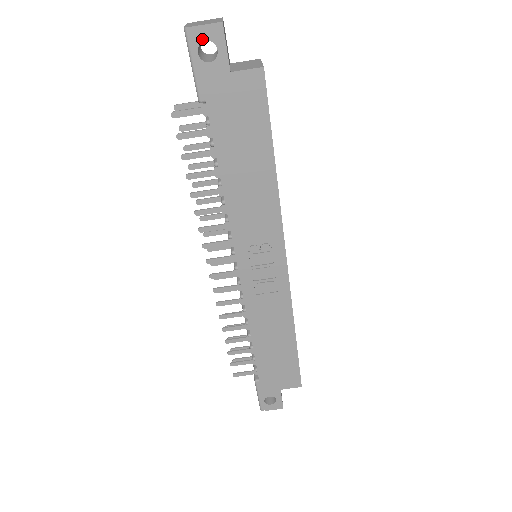
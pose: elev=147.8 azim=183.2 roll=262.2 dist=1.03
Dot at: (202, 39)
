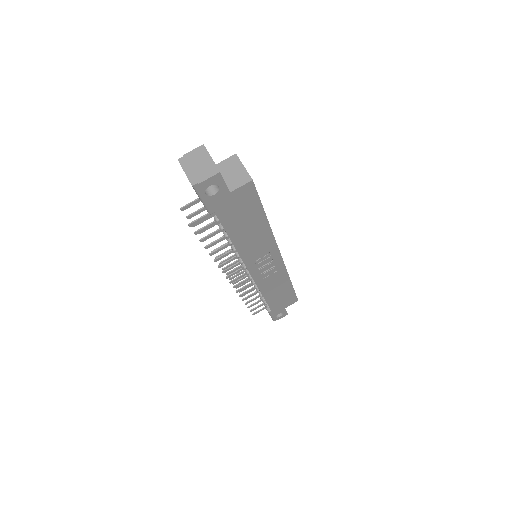
Dot at: (207, 186)
